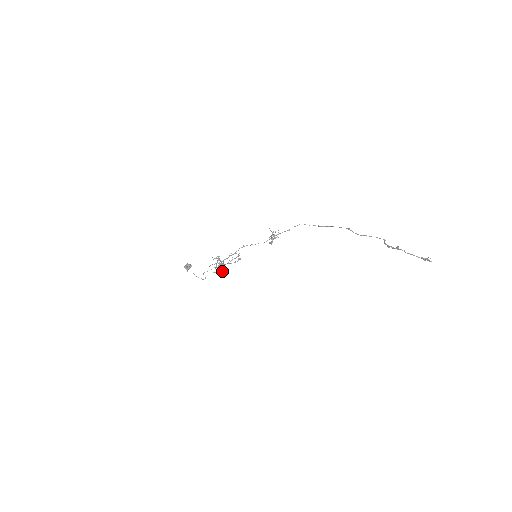
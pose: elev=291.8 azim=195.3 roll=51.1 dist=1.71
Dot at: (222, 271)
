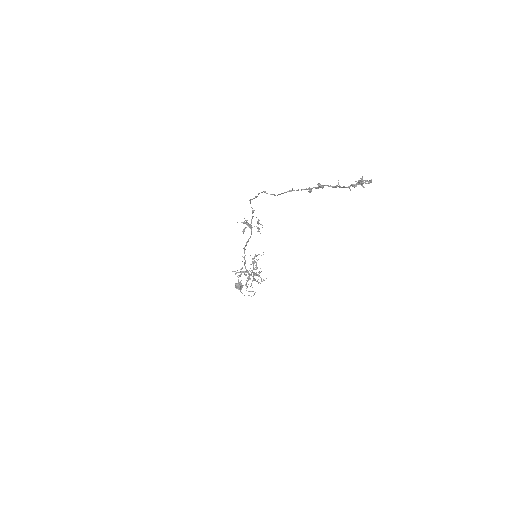
Dot at: occluded
